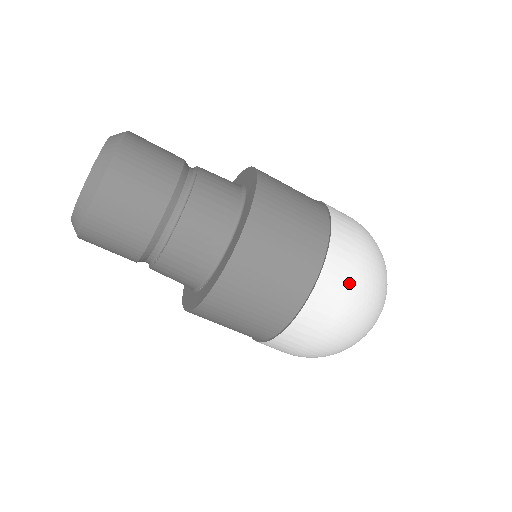
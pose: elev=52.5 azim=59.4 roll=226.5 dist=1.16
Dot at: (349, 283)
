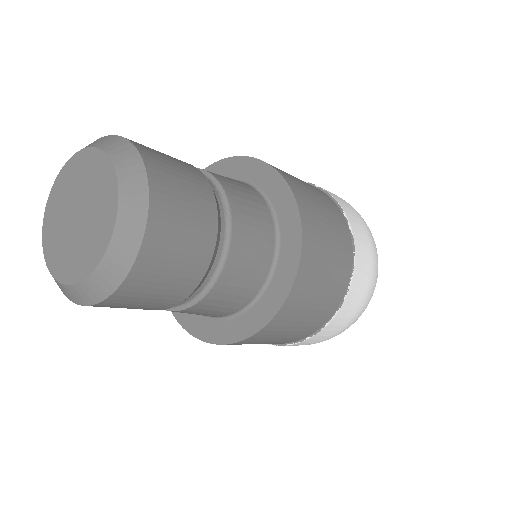
Dot at: (360, 303)
